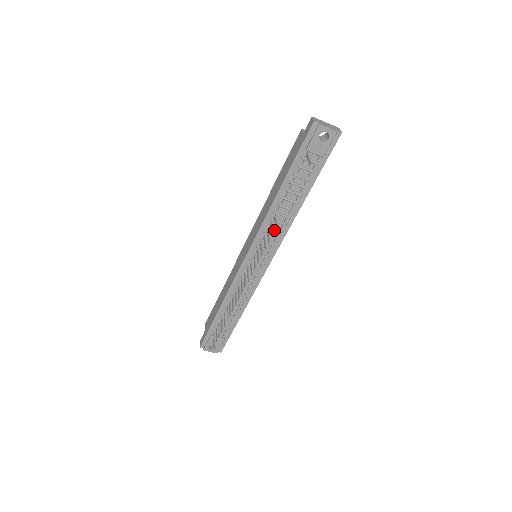
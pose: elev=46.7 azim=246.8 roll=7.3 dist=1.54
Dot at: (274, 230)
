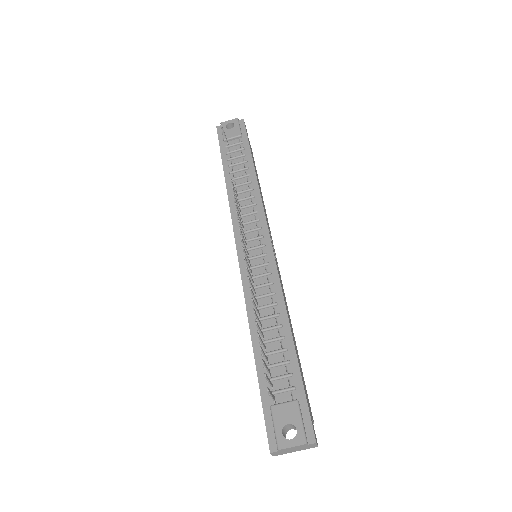
Dot at: (247, 209)
